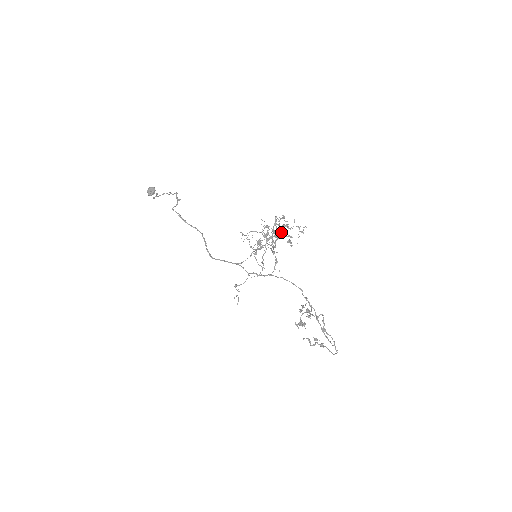
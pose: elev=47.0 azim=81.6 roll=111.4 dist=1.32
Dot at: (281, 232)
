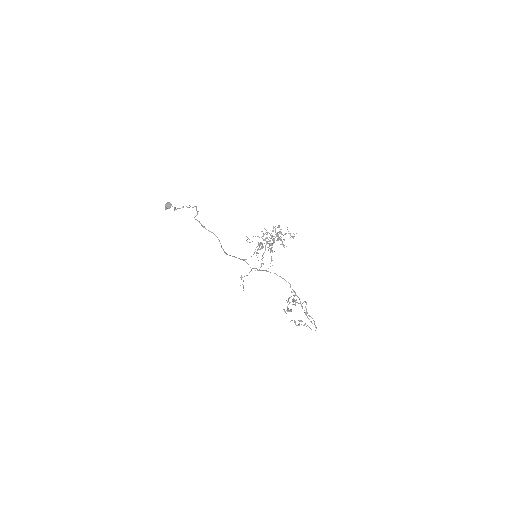
Dot at: (278, 236)
